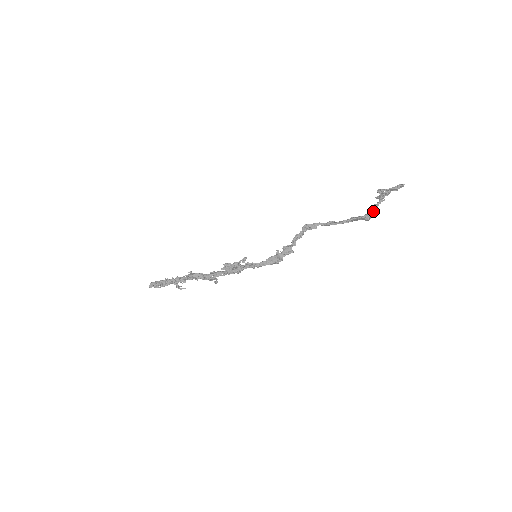
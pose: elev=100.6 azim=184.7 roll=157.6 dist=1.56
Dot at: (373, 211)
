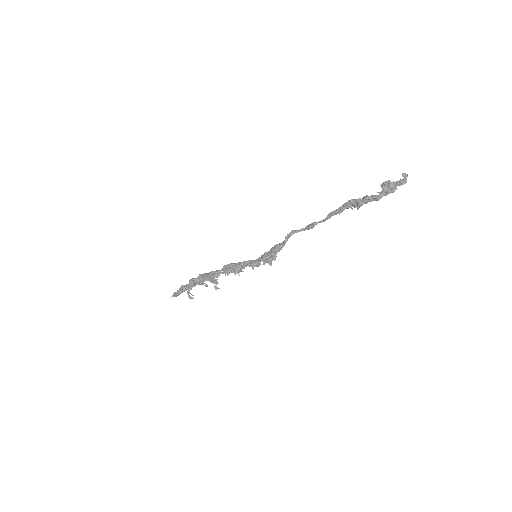
Dot at: (367, 195)
